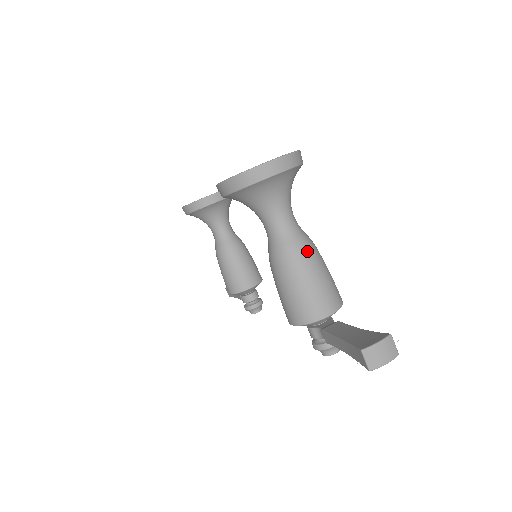
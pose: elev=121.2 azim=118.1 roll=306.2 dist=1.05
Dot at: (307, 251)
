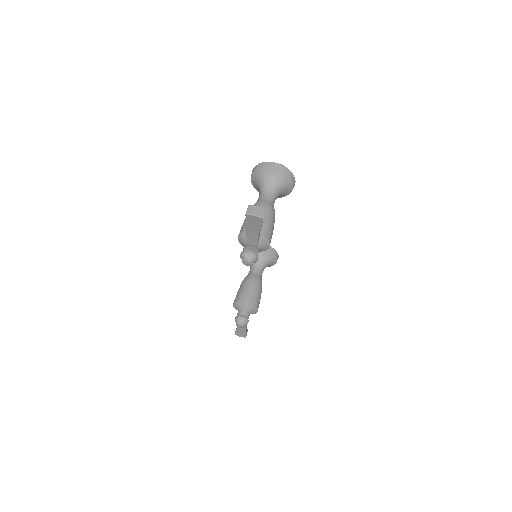
Dot at: (267, 207)
